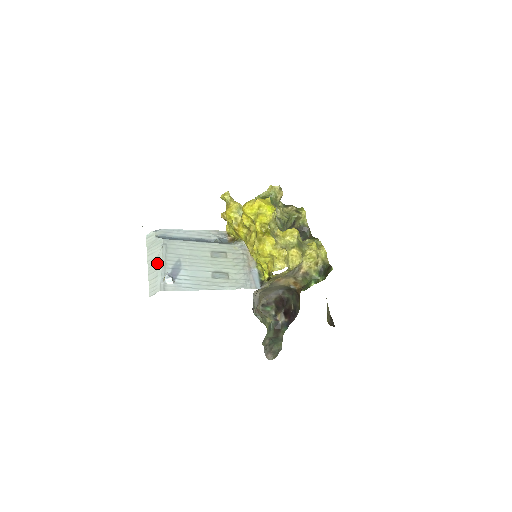
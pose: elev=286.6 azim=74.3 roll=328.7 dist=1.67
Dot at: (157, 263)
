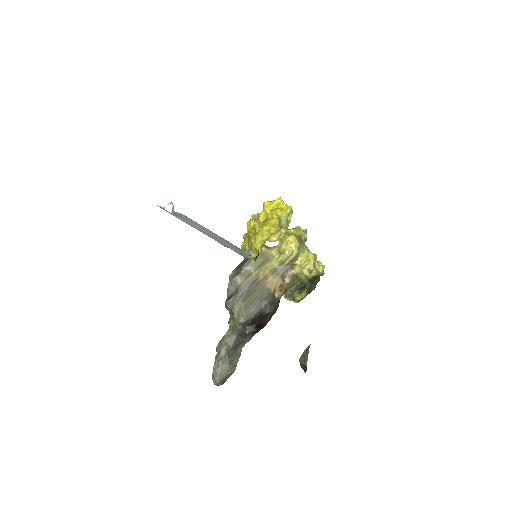
Dot at: occluded
